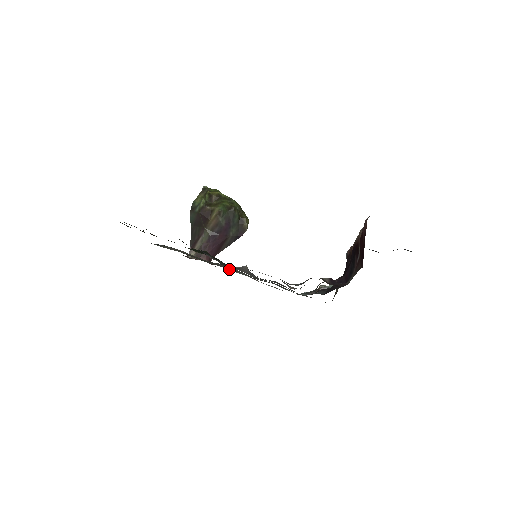
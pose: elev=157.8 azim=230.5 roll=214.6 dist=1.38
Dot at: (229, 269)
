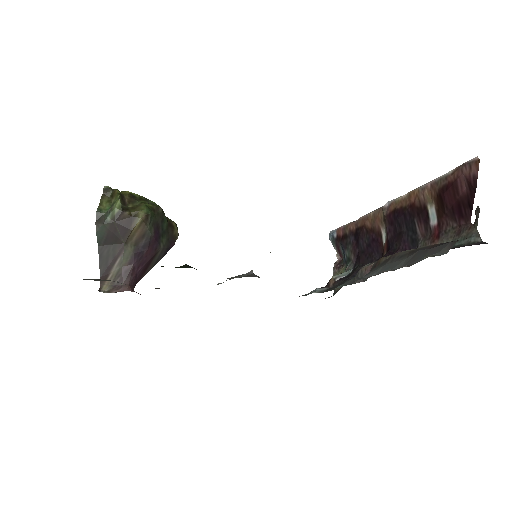
Dot at: (218, 283)
